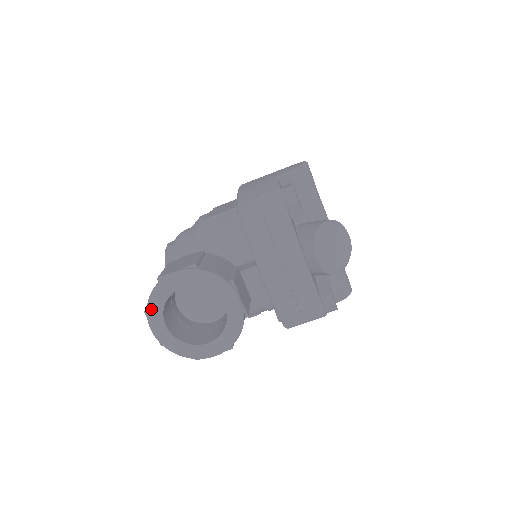
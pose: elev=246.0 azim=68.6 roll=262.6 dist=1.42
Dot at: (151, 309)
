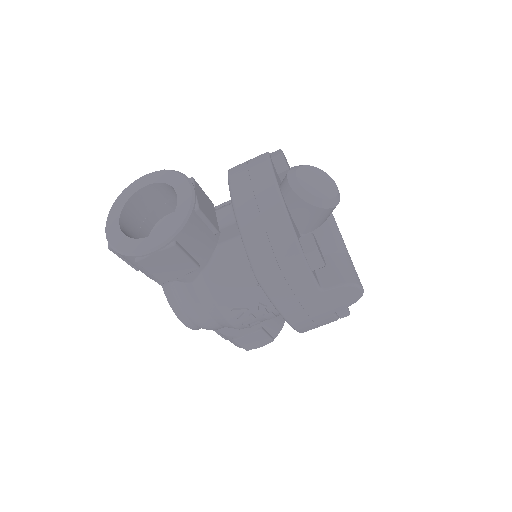
Dot at: (113, 208)
